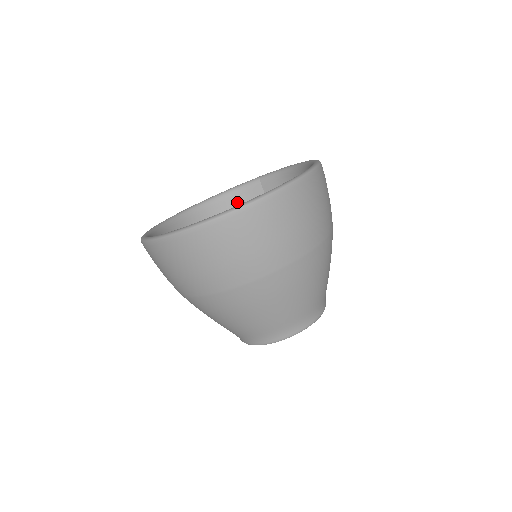
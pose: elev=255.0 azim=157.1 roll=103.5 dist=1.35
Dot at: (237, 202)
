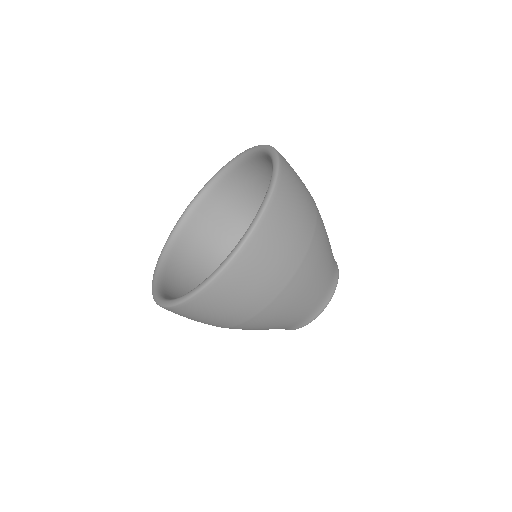
Dot at: (186, 239)
